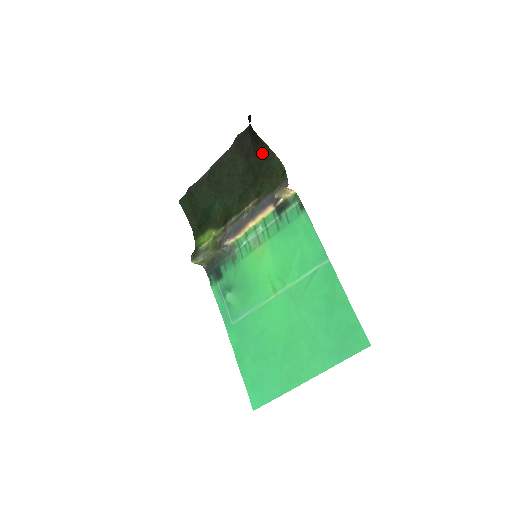
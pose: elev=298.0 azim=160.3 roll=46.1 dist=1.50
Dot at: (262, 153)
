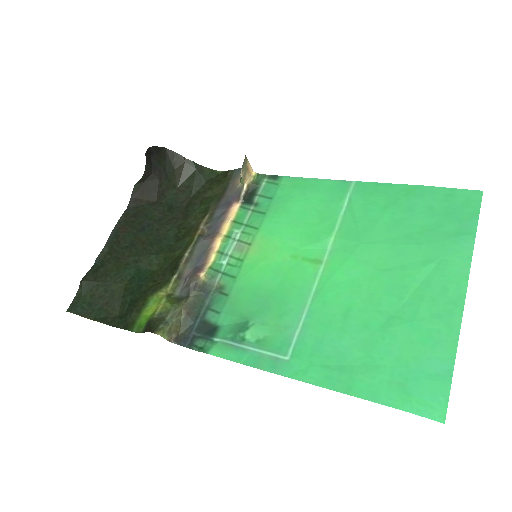
Dot at: (184, 174)
